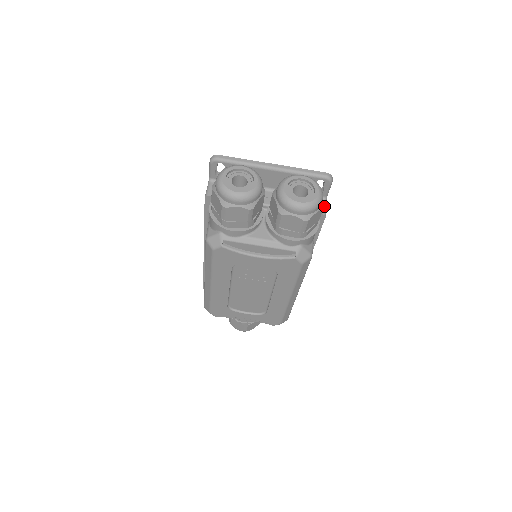
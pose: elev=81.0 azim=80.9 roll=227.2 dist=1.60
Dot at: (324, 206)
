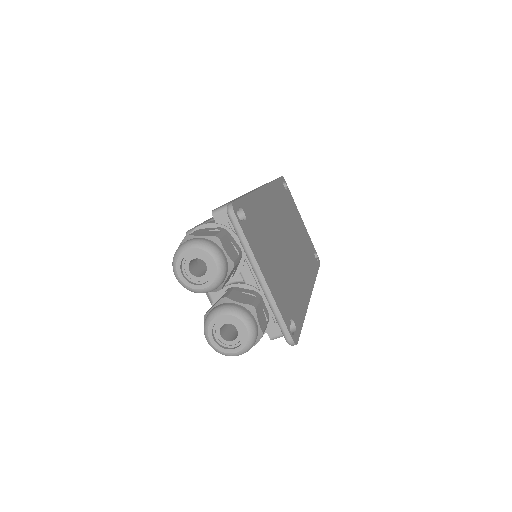
Dot at: (282, 335)
